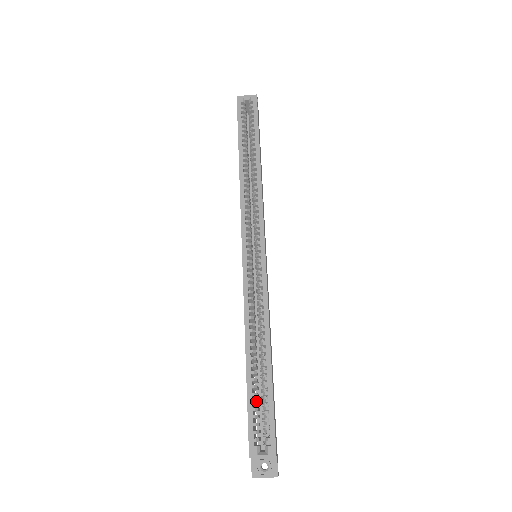
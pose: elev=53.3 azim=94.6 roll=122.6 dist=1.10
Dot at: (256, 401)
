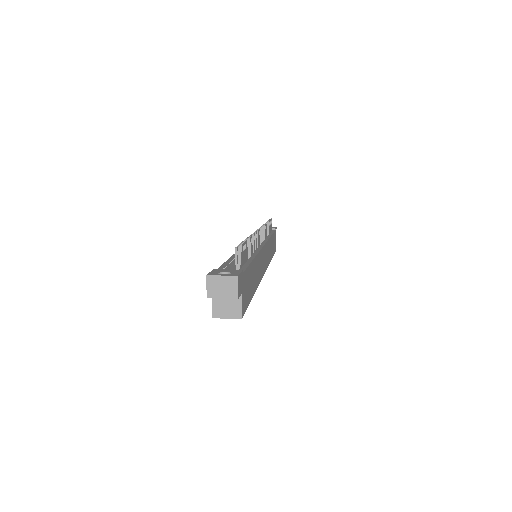
Dot at: occluded
